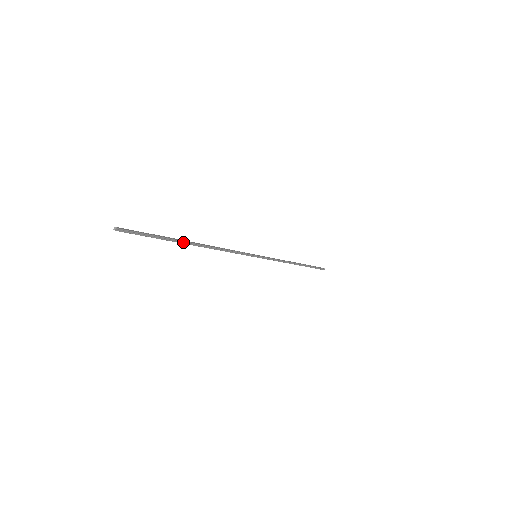
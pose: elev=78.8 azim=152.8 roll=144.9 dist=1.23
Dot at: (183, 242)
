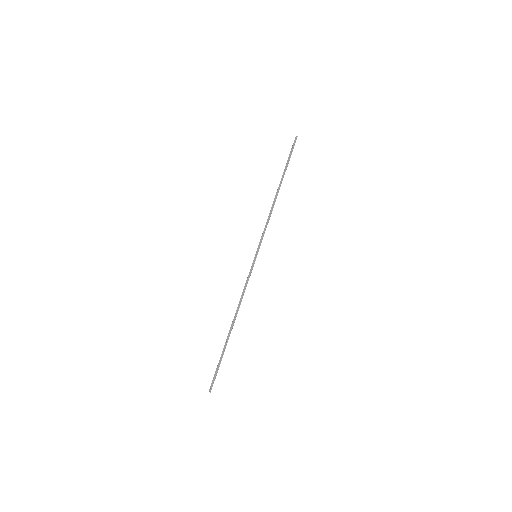
Dot at: (228, 339)
